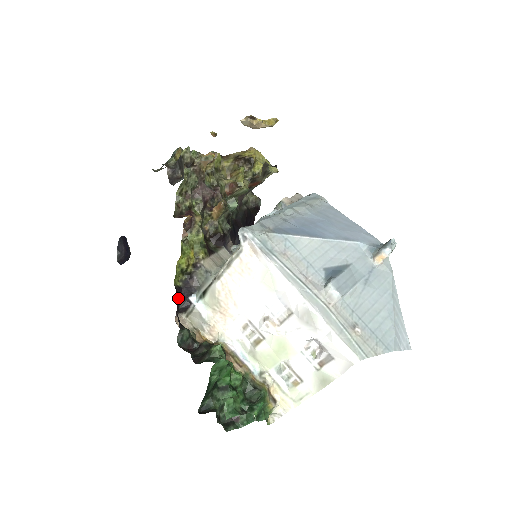
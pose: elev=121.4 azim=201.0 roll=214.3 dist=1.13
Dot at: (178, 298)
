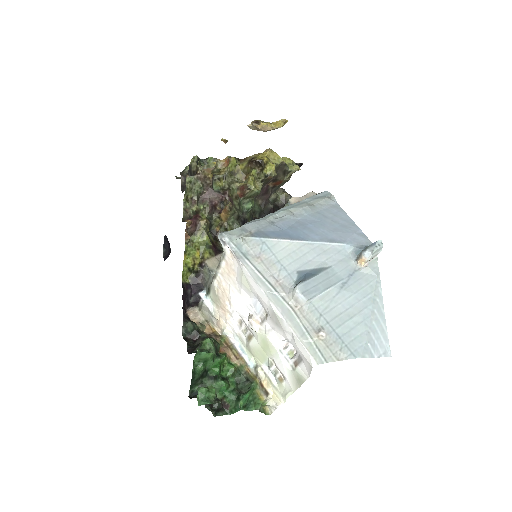
Dot at: (185, 294)
